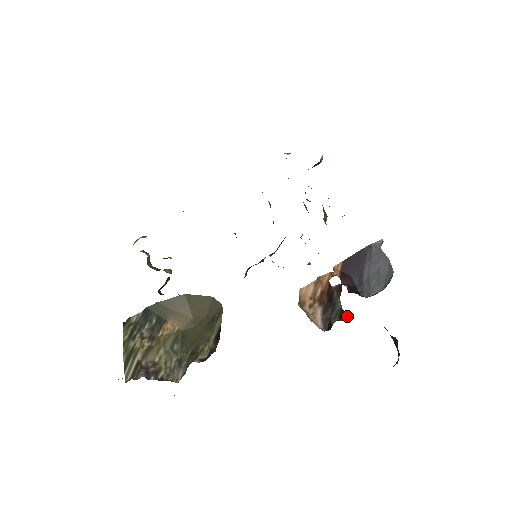
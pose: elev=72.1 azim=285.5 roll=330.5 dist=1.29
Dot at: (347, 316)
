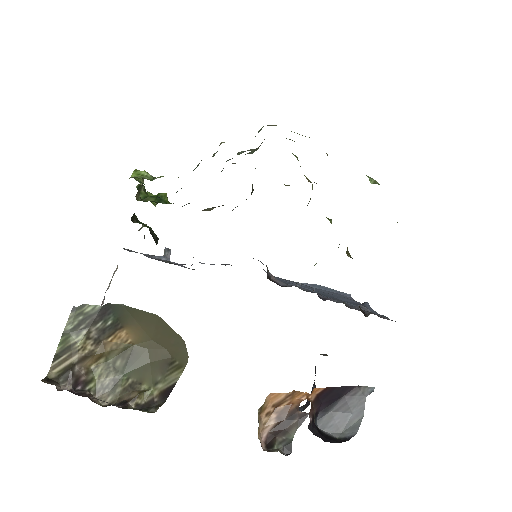
Dot at: occluded
